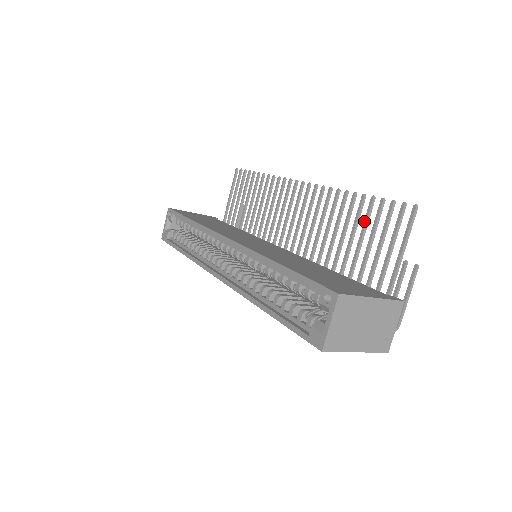
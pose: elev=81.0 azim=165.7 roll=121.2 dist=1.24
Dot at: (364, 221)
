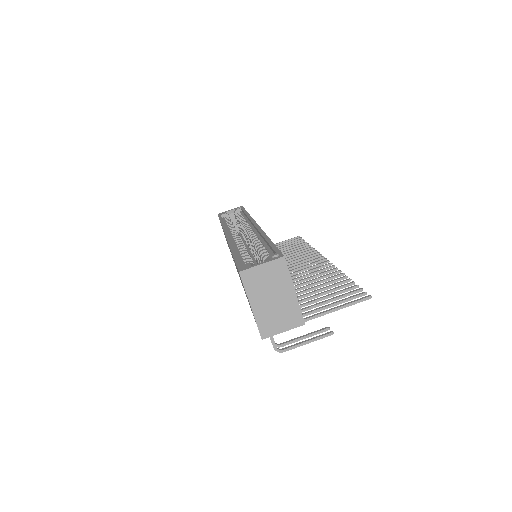
Dot at: (334, 288)
